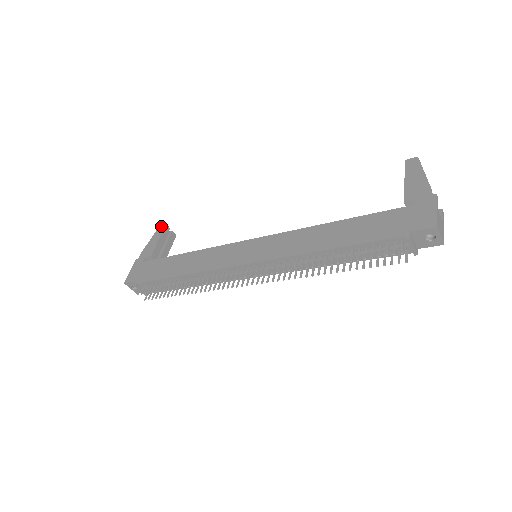
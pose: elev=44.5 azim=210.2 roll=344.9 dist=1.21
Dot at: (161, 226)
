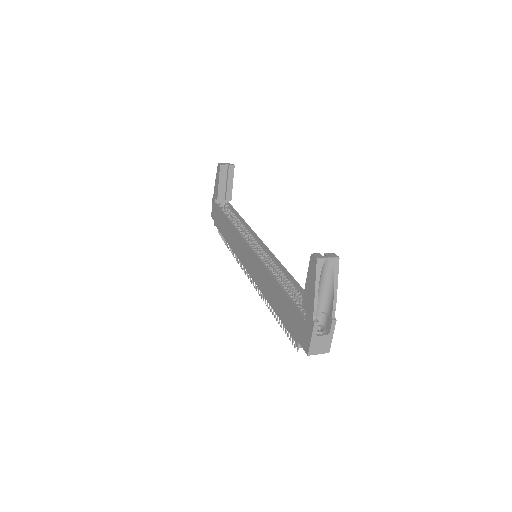
Dot at: (218, 166)
